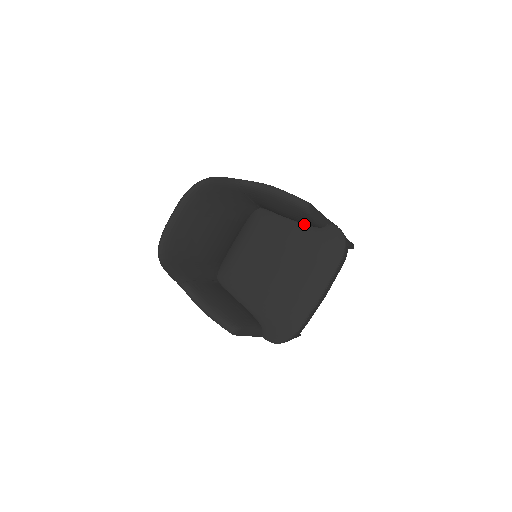
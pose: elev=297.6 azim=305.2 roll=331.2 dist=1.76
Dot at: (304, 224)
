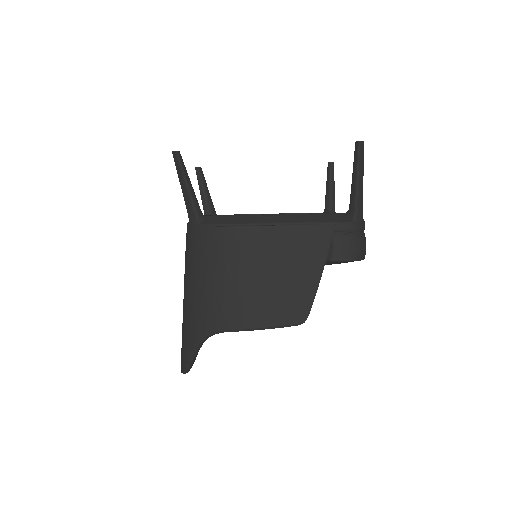
Dot at: occluded
